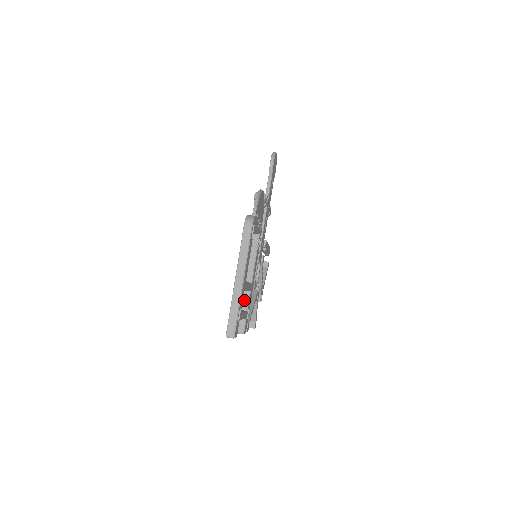
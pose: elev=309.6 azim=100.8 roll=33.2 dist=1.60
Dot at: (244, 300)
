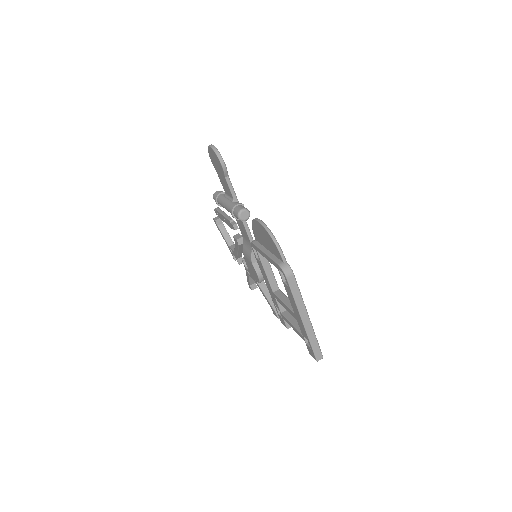
Dot at: (280, 305)
